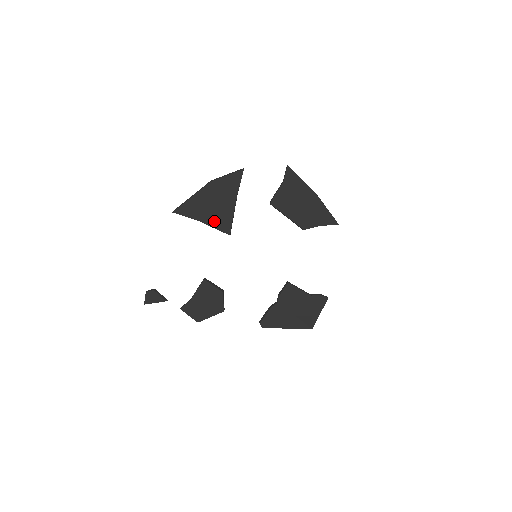
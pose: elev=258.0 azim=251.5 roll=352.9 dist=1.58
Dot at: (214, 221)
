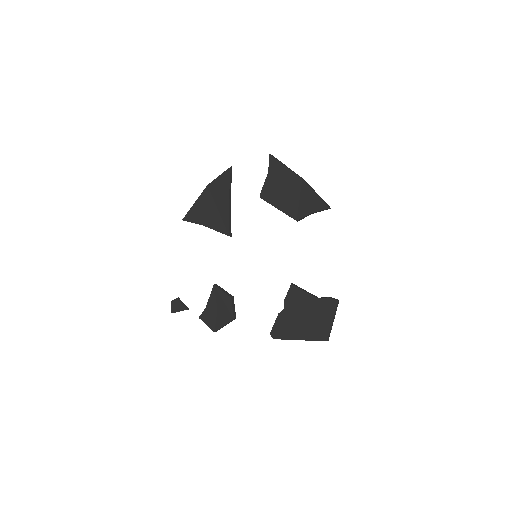
Dot at: (214, 223)
